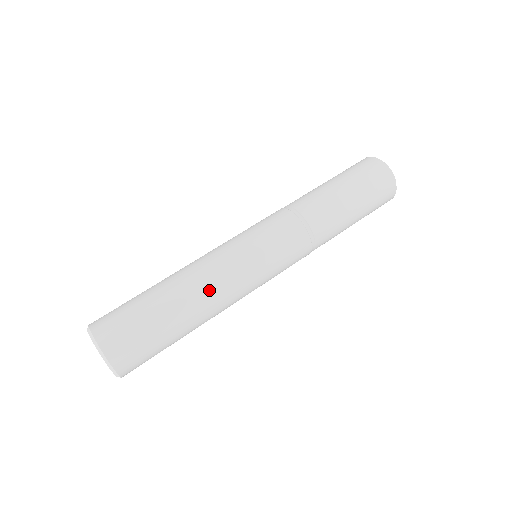
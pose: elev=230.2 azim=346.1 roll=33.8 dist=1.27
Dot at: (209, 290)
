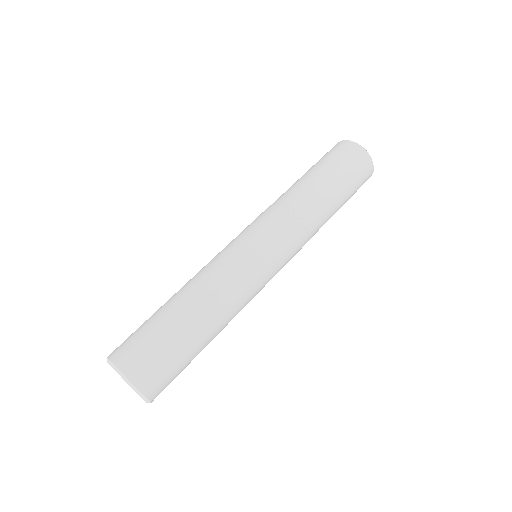
Dot at: (209, 286)
